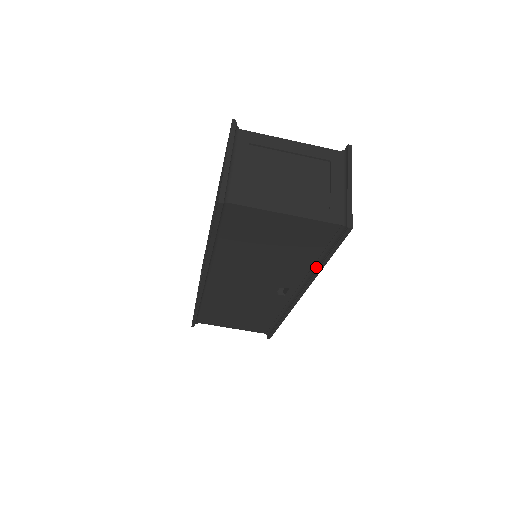
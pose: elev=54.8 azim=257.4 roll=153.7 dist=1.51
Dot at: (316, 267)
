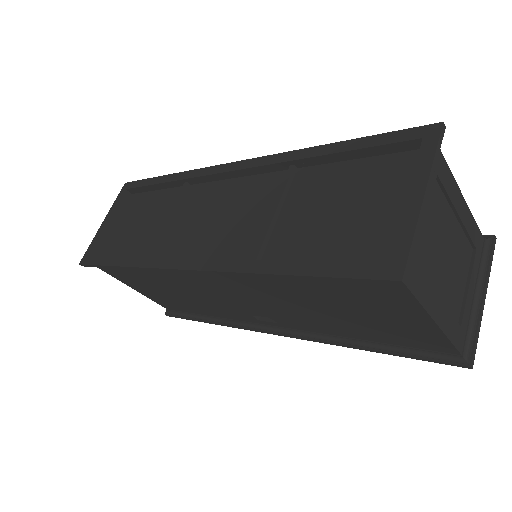
Dot at: (352, 342)
